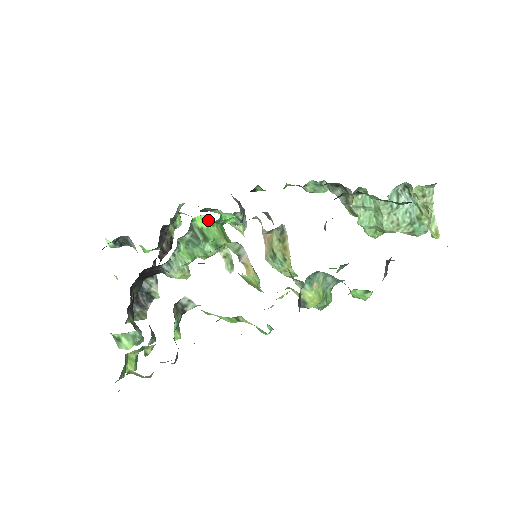
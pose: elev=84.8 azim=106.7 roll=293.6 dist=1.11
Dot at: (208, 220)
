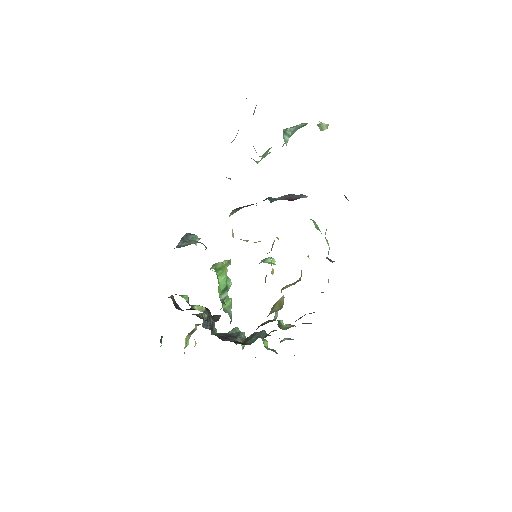
Dot at: (219, 286)
